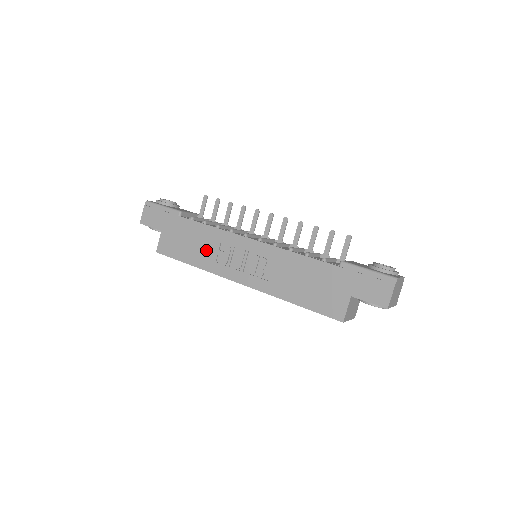
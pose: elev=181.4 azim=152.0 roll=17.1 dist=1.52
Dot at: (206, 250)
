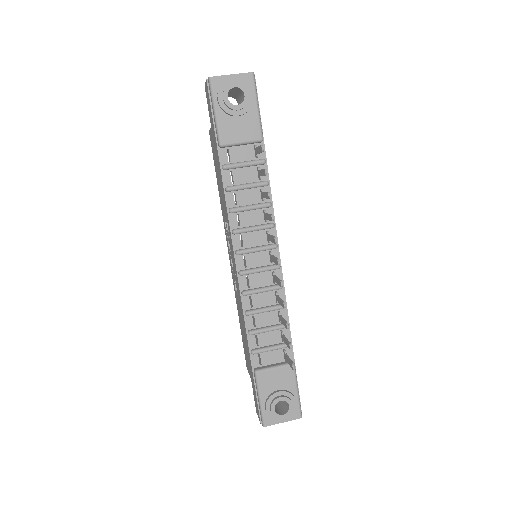
Dot at: (223, 204)
